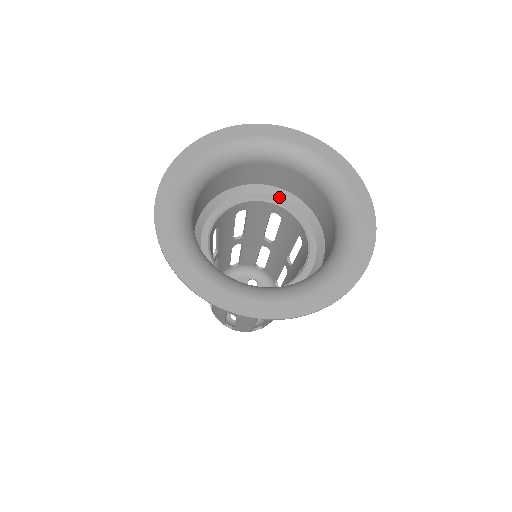
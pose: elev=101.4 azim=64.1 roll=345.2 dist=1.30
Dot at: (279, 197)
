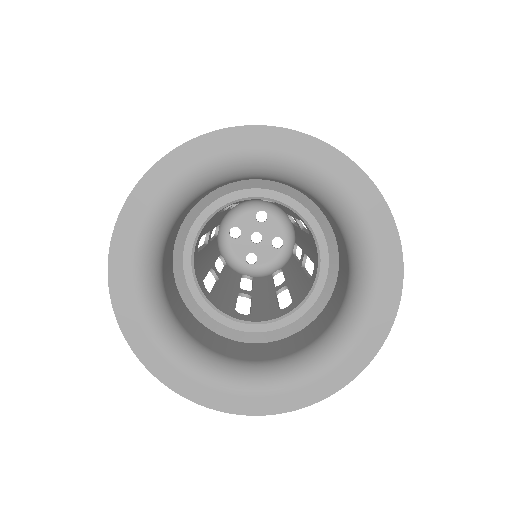
Dot at: (268, 189)
